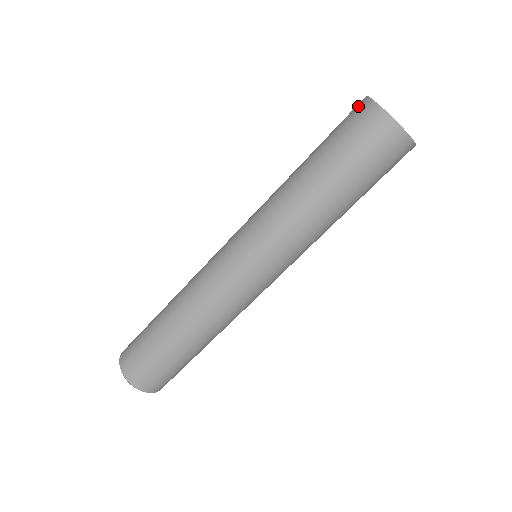
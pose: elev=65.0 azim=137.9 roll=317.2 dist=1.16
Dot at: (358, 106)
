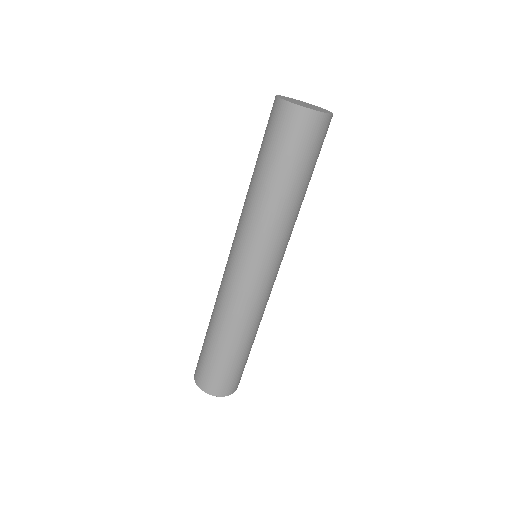
Dot at: (272, 107)
